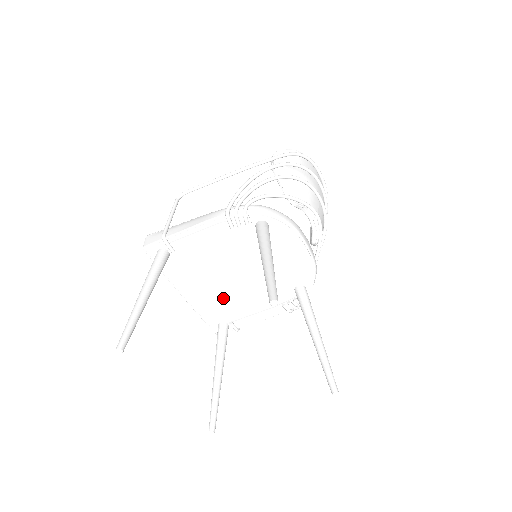
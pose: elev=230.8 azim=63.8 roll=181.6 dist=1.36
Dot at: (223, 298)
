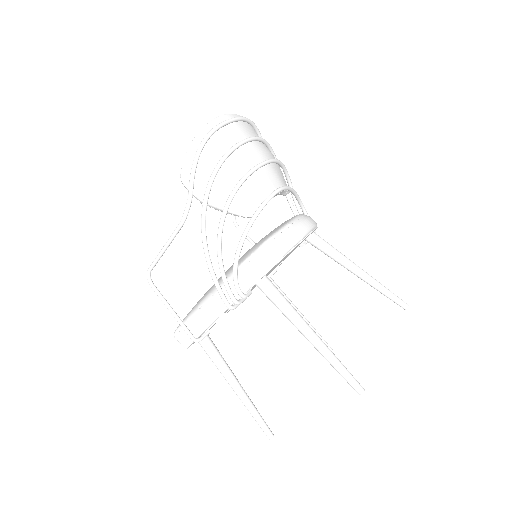
Dot at: occluded
